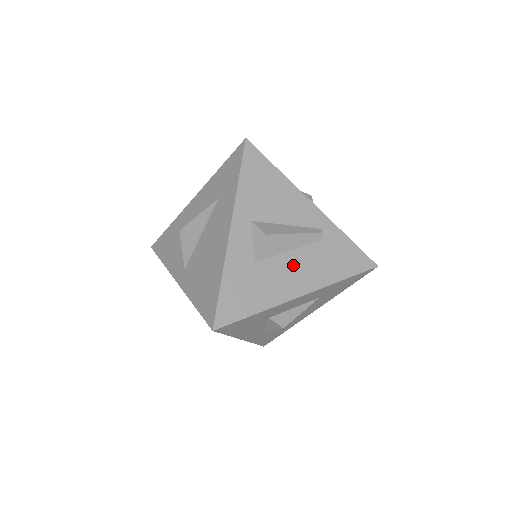
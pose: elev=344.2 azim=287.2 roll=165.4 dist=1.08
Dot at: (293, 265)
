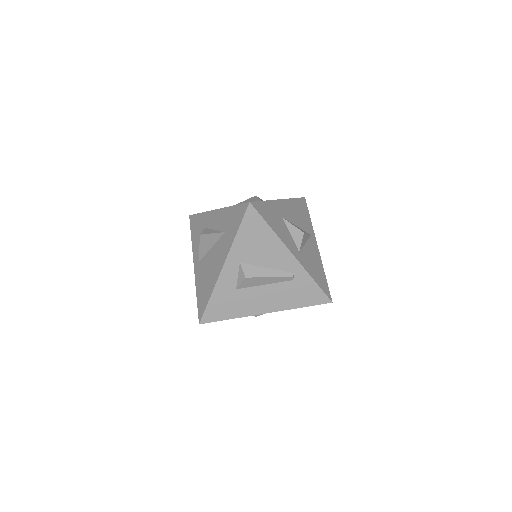
Dot at: (264, 294)
